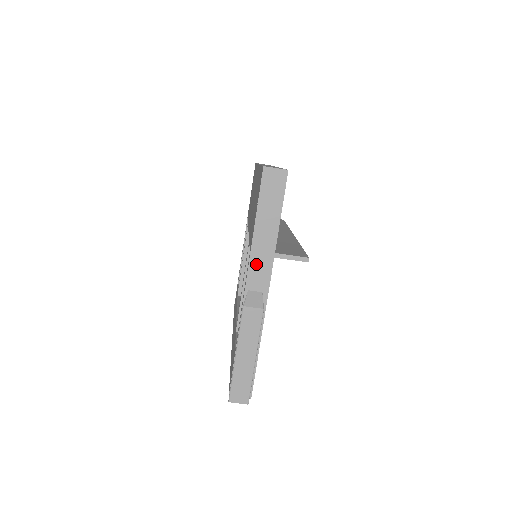
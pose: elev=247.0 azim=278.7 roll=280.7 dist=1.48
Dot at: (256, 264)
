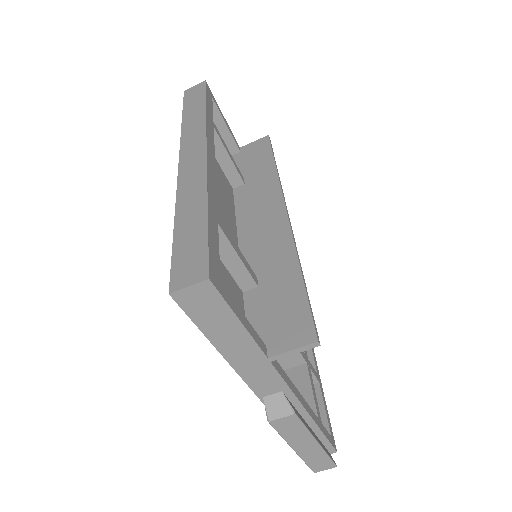
Dot at: (252, 376)
